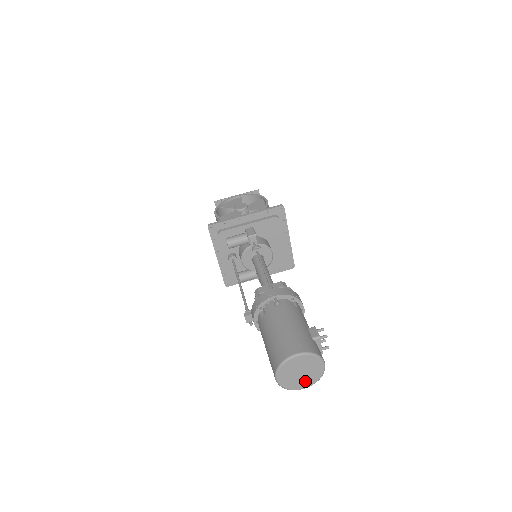
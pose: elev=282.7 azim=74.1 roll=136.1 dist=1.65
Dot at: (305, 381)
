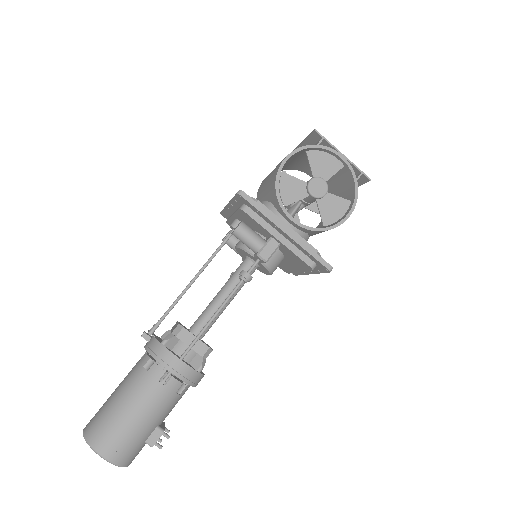
Dot at: occluded
